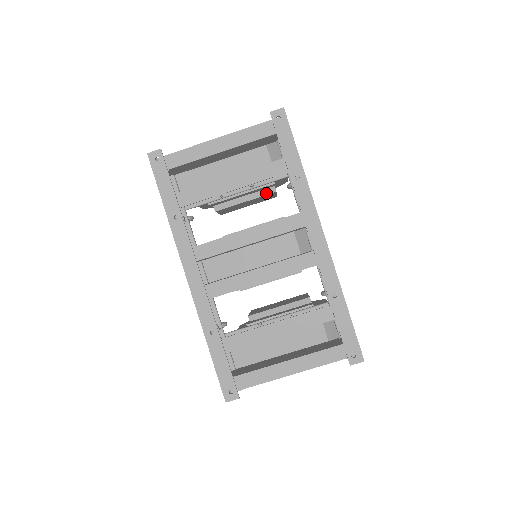
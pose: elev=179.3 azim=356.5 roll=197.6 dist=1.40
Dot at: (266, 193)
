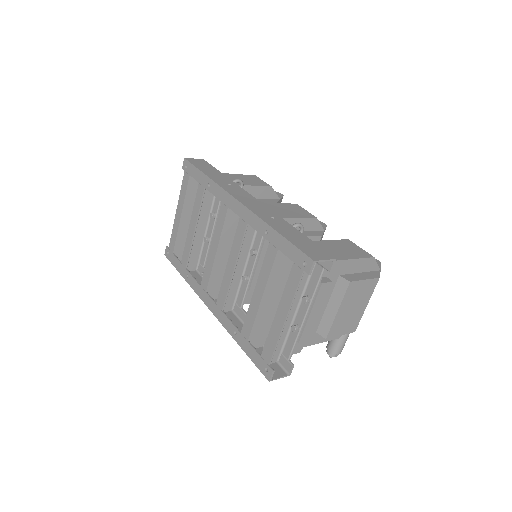
Dot at: occluded
